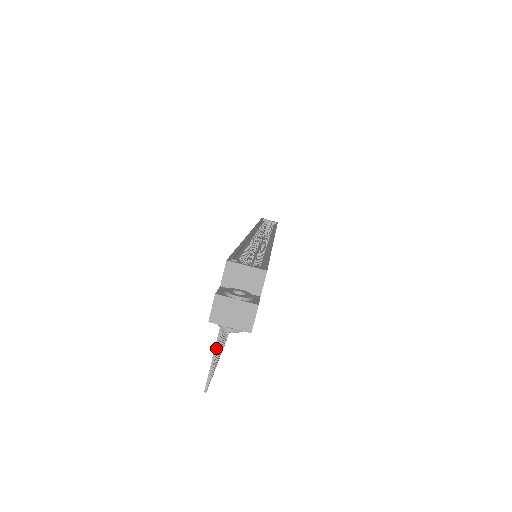
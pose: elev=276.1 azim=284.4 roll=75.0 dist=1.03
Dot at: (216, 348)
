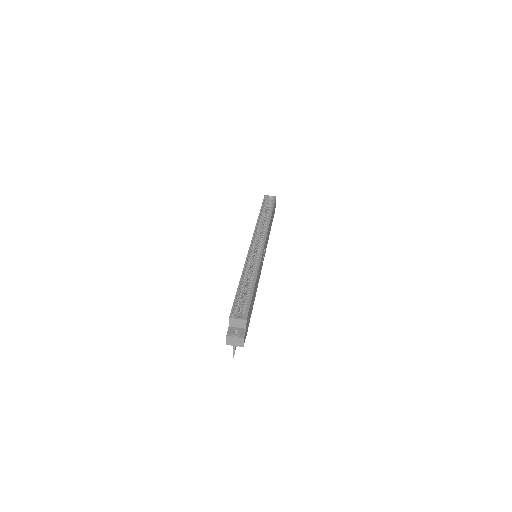
Dot at: occluded
